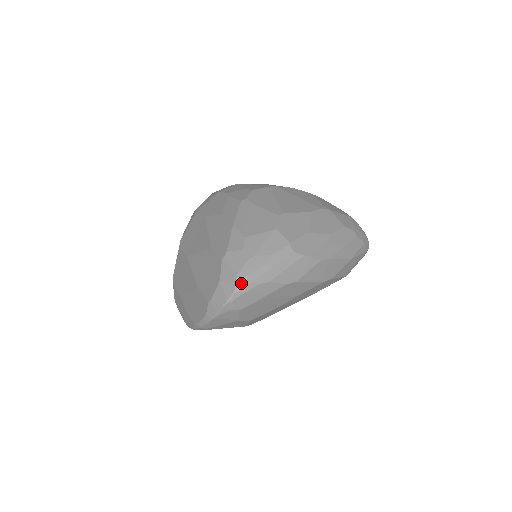
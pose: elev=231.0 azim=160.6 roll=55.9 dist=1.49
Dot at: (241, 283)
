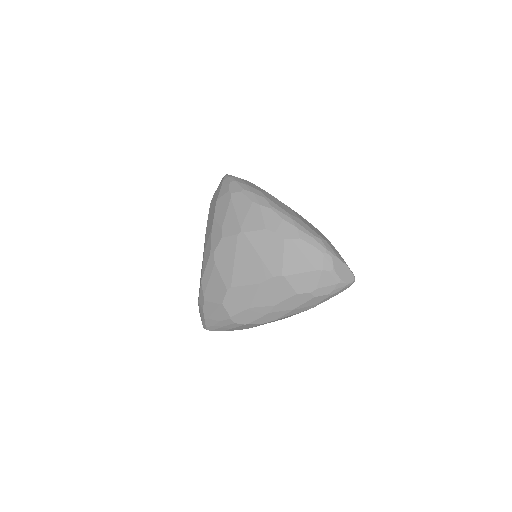
Dot at: (205, 328)
